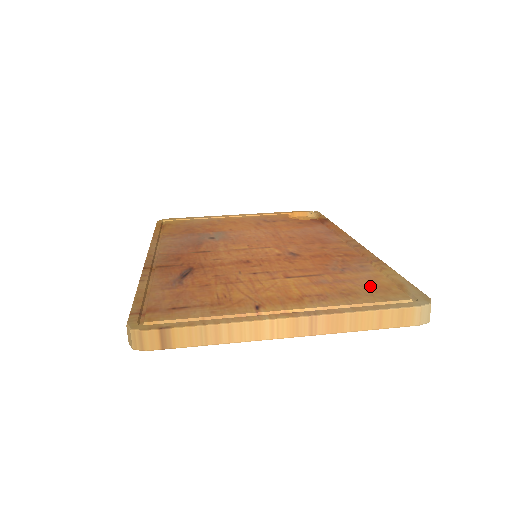
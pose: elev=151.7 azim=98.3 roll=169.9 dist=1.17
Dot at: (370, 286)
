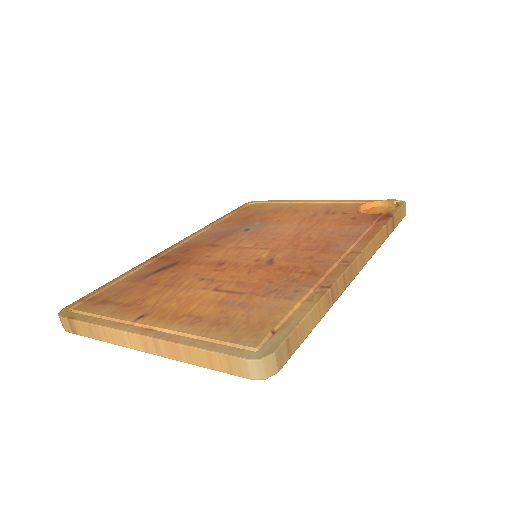
Dot at: (253, 319)
